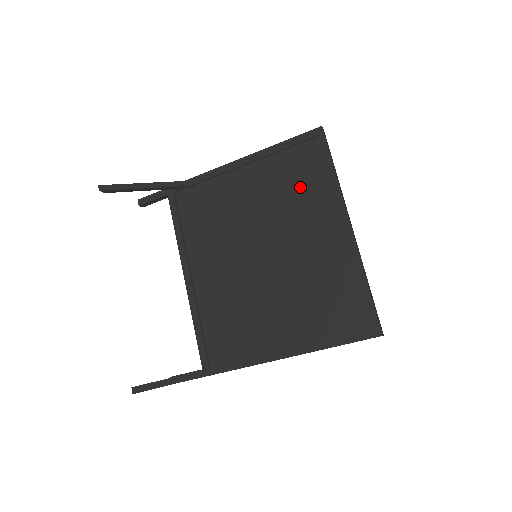
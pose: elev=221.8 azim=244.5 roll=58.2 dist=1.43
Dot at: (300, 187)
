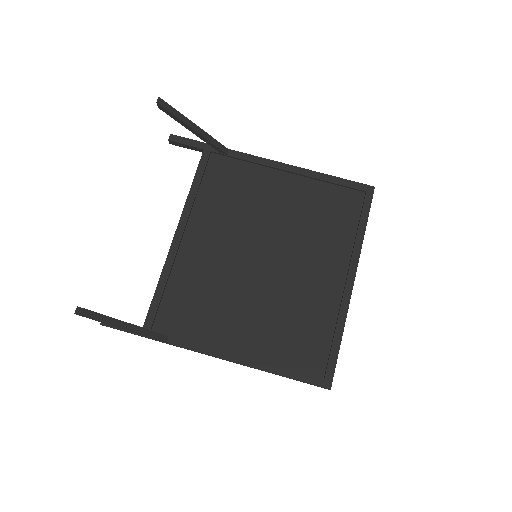
Dot at: (329, 223)
